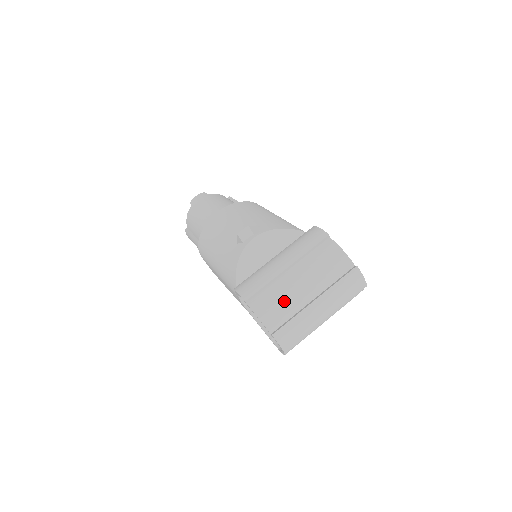
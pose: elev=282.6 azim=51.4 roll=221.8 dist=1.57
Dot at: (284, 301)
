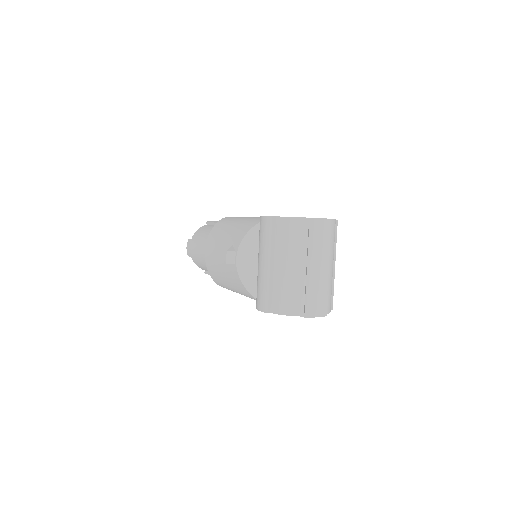
Dot at: (290, 289)
